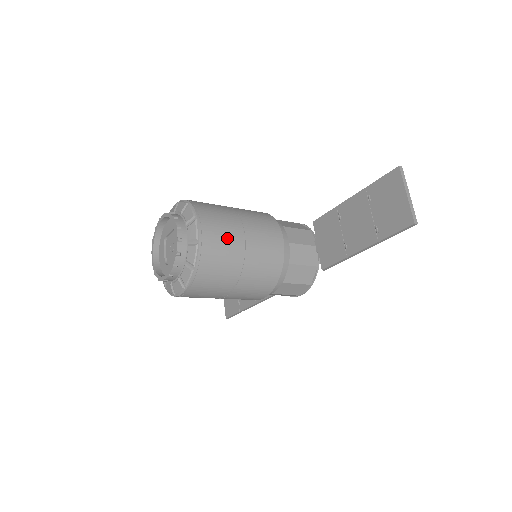
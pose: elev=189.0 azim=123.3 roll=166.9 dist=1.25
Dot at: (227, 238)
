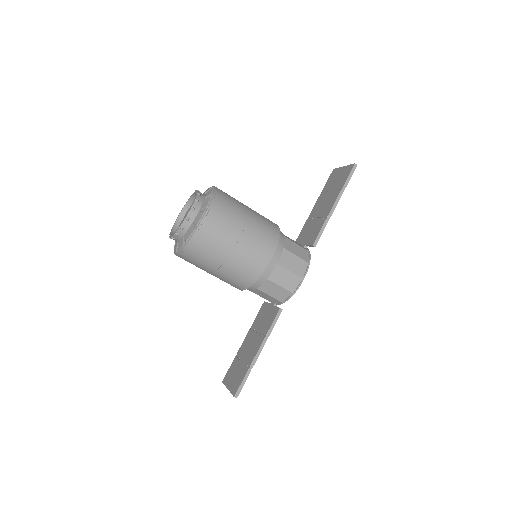
Dot at: occluded
